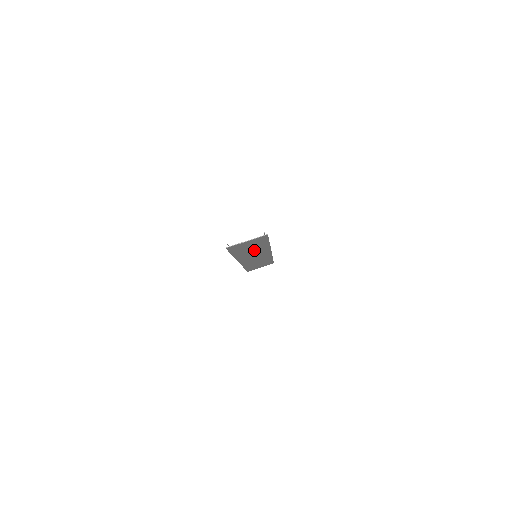
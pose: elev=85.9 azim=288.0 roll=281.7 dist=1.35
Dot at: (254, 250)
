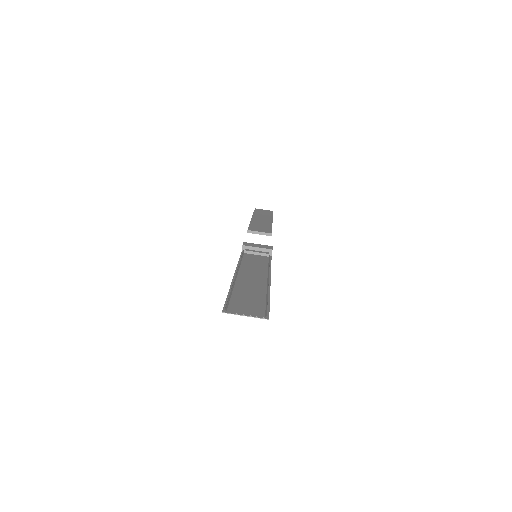
Dot at: (252, 291)
